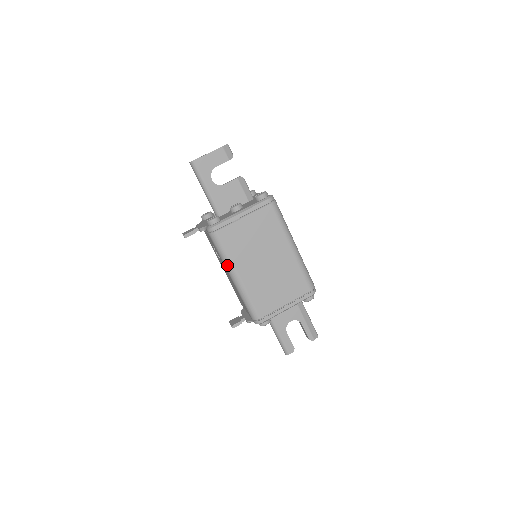
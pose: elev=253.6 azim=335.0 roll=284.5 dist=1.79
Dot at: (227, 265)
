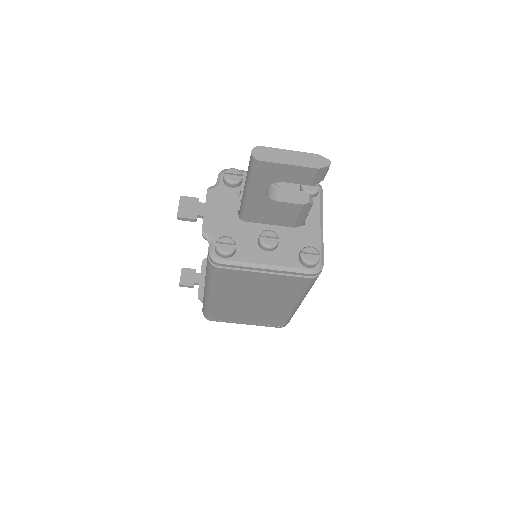
Dot at: (207, 285)
